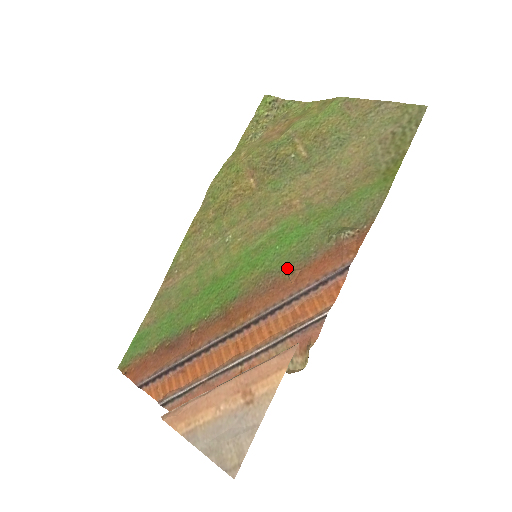
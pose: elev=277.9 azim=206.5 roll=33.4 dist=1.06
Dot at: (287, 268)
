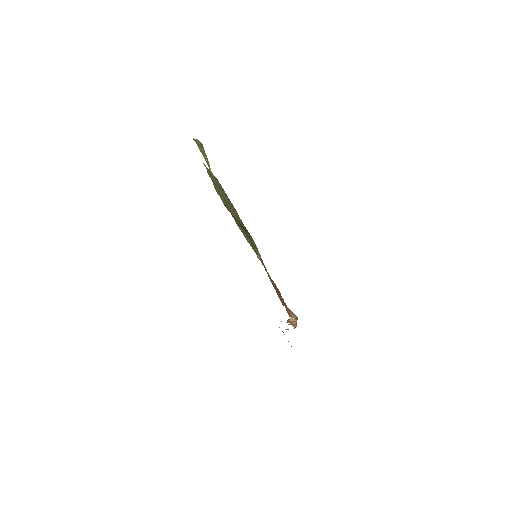
Dot at: occluded
